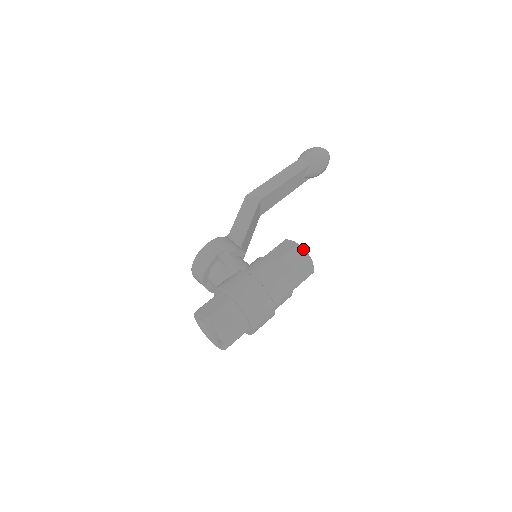
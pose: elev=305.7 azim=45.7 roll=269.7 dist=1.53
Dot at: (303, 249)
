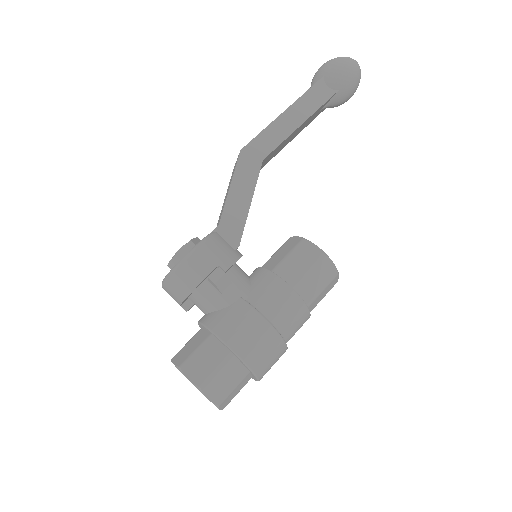
Dot at: (330, 261)
